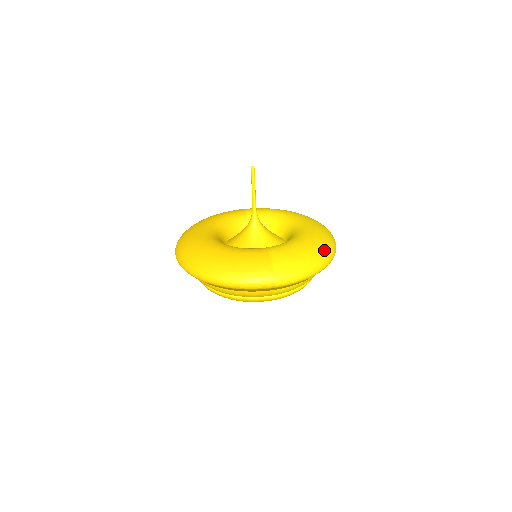
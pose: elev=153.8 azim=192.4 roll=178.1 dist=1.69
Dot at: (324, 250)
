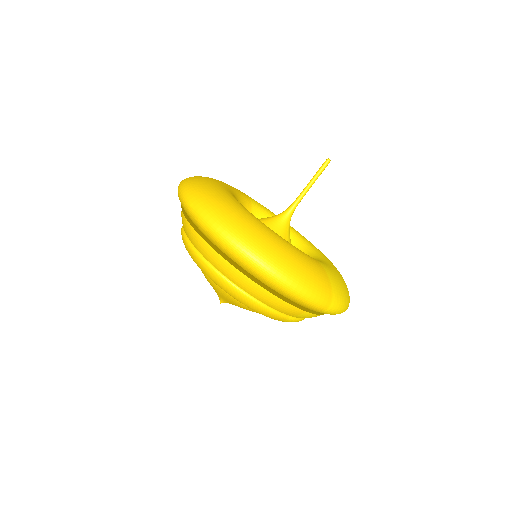
Dot at: occluded
